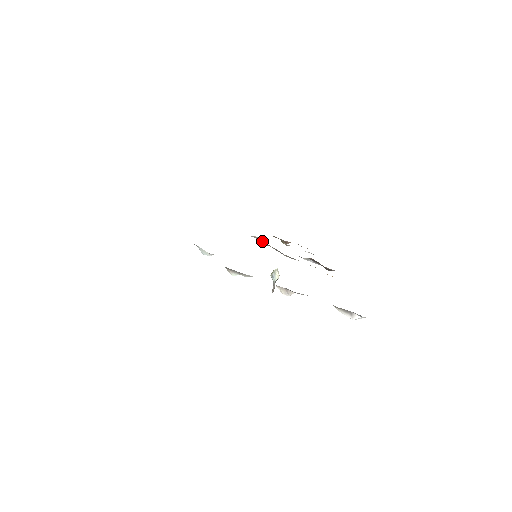
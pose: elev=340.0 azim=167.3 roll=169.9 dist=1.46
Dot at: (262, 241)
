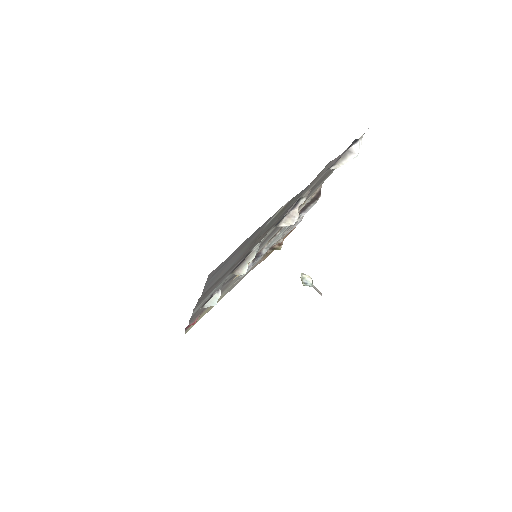
Dot at: (256, 256)
